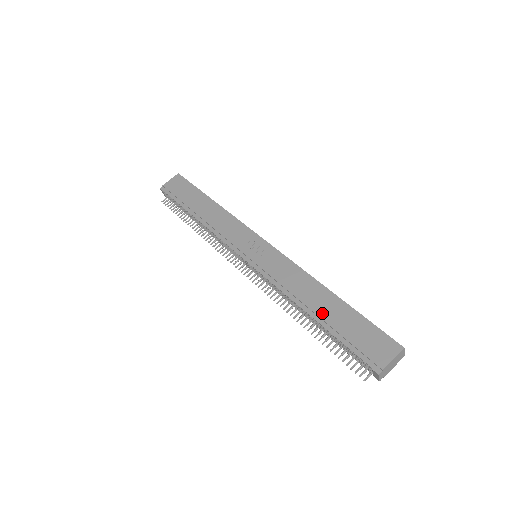
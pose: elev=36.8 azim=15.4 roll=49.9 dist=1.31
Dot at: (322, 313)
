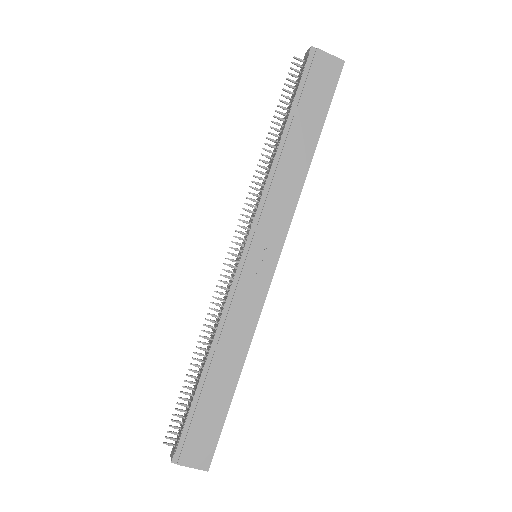
Dot at: (211, 379)
